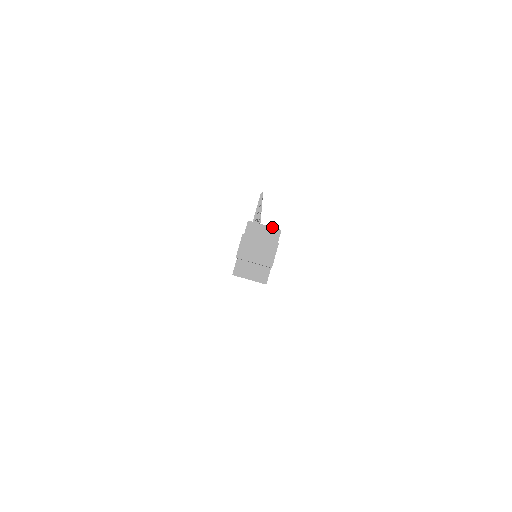
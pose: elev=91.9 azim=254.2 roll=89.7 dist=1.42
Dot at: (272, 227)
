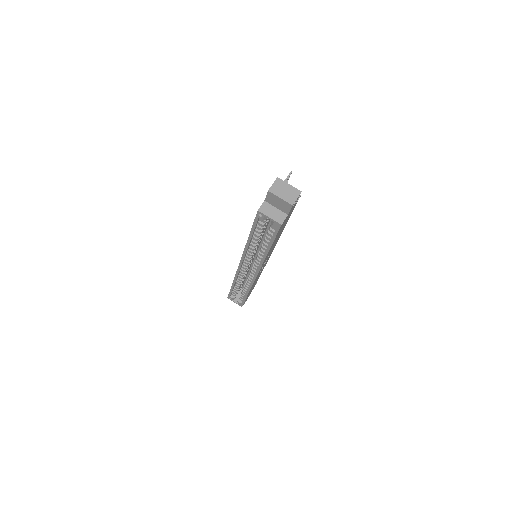
Dot at: occluded
